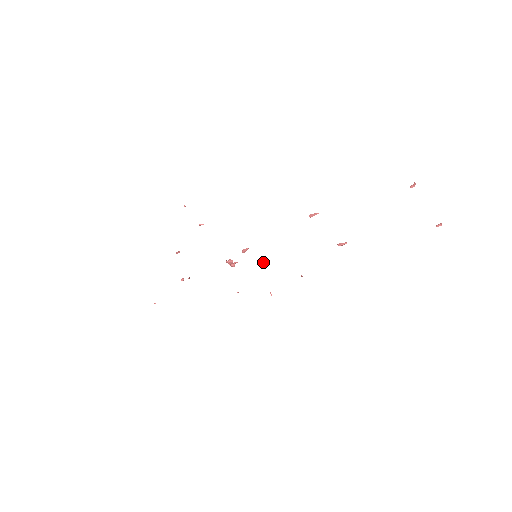
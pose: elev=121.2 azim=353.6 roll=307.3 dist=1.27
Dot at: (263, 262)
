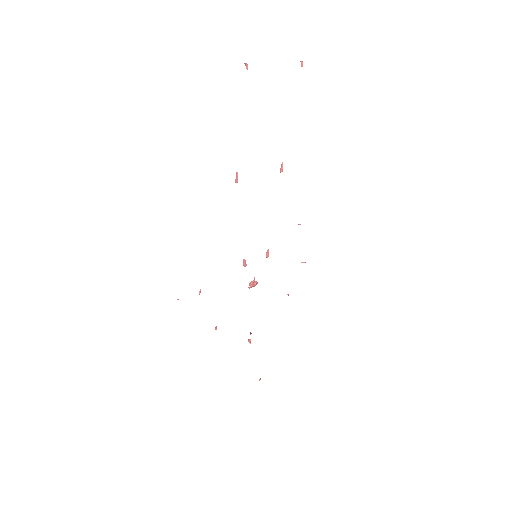
Dot at: (266, 253)
